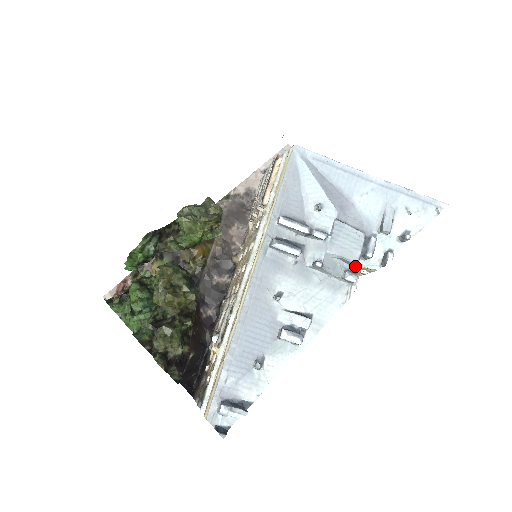
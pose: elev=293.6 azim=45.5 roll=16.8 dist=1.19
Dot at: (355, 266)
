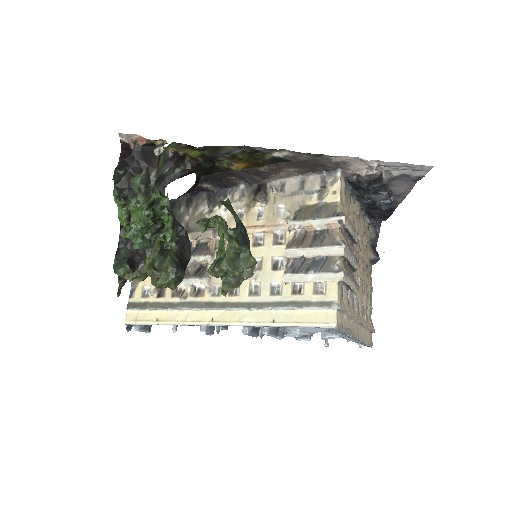
Dot at: occluded
